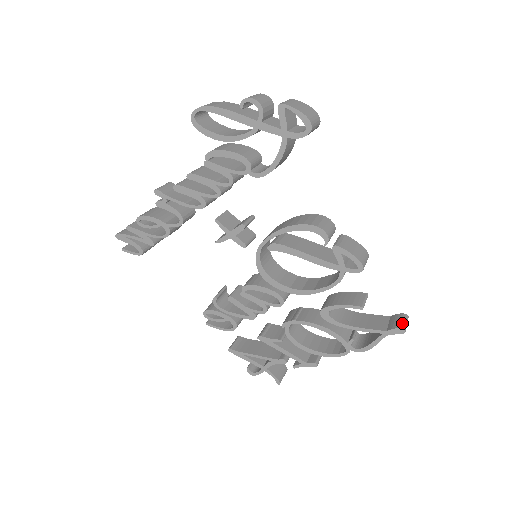
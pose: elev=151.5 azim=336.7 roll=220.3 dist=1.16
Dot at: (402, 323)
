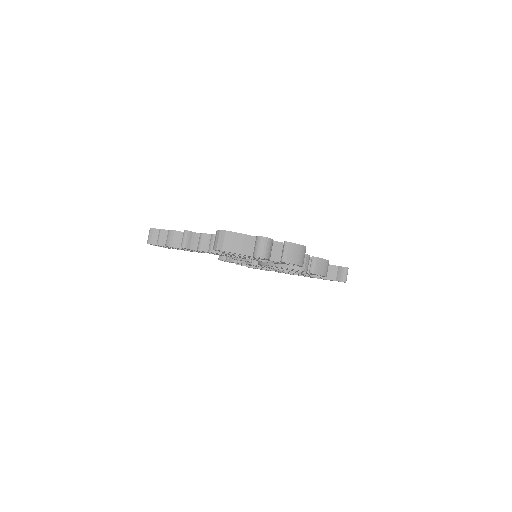
Dot at: (345, 277)
